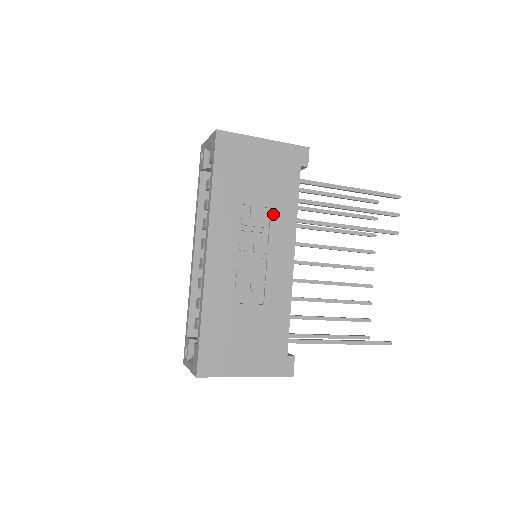
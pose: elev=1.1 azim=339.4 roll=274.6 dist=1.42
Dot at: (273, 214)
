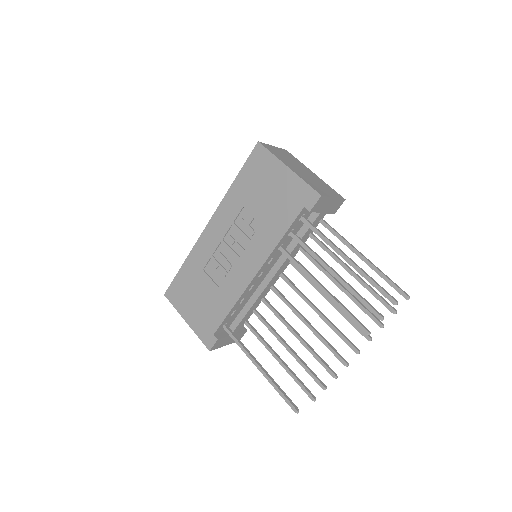
Dot at: (261, 230)
